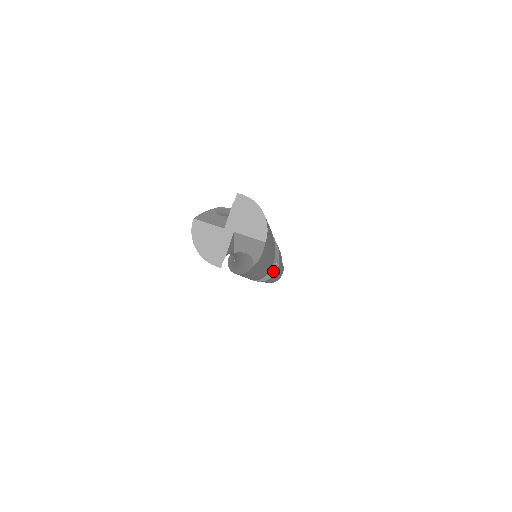
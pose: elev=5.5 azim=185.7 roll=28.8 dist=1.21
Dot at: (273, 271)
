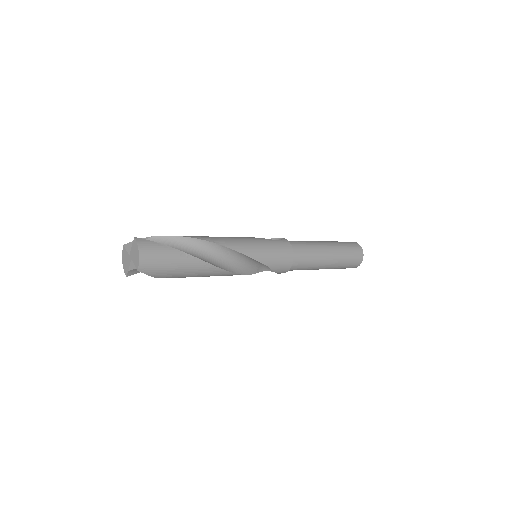
Dot at: (272, 270)
